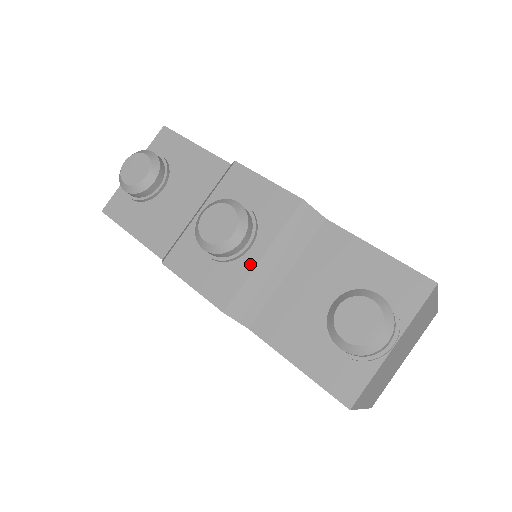
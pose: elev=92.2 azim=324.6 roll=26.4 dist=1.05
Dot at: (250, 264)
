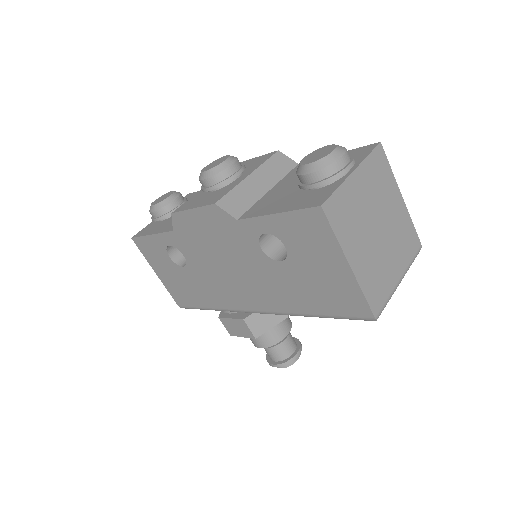
Dot at: (239, 181)
